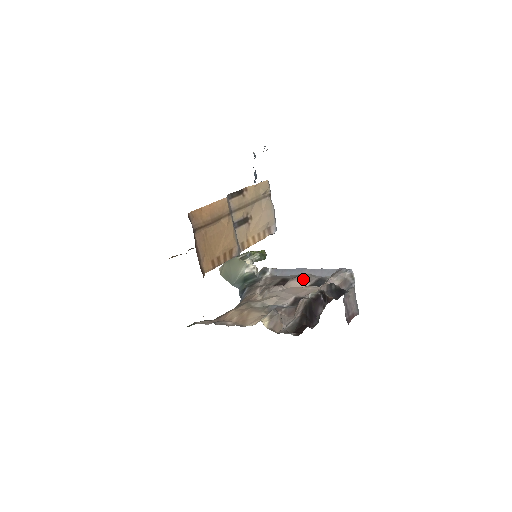
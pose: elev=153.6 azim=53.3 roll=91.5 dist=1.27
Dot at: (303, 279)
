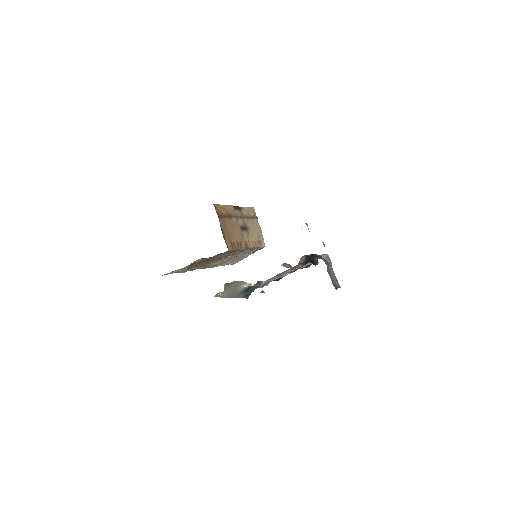
Dot at: occluded
